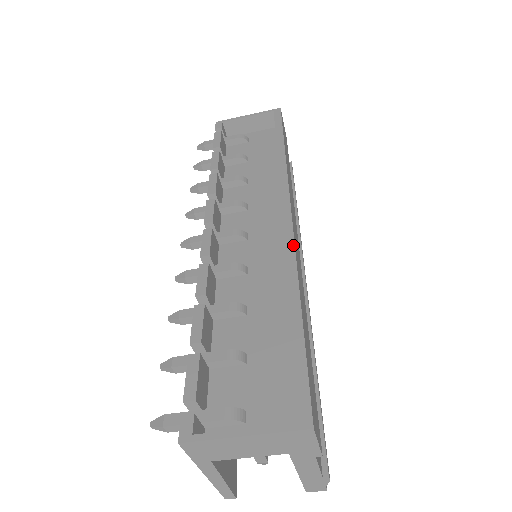
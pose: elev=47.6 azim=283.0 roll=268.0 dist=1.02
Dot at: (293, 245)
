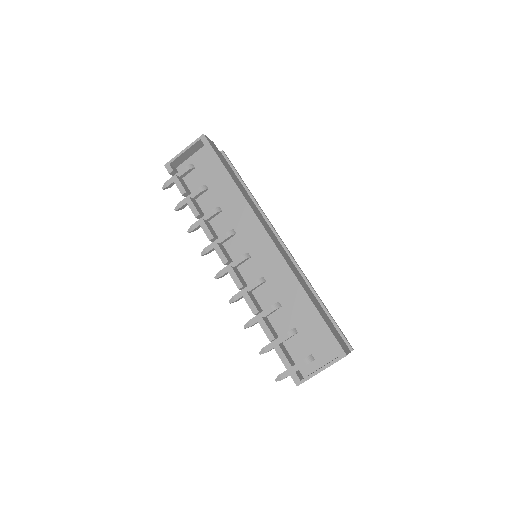
Dot at: (285, 262)
